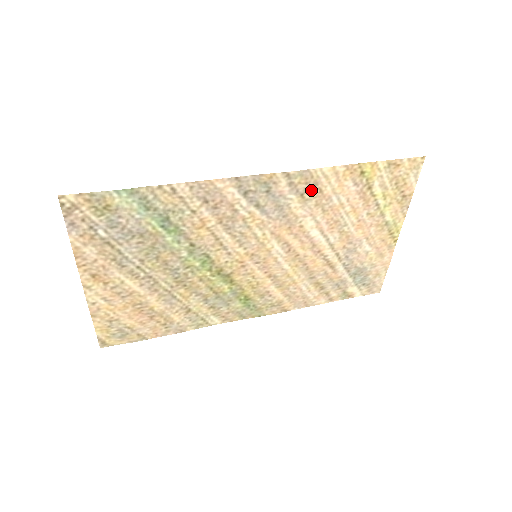
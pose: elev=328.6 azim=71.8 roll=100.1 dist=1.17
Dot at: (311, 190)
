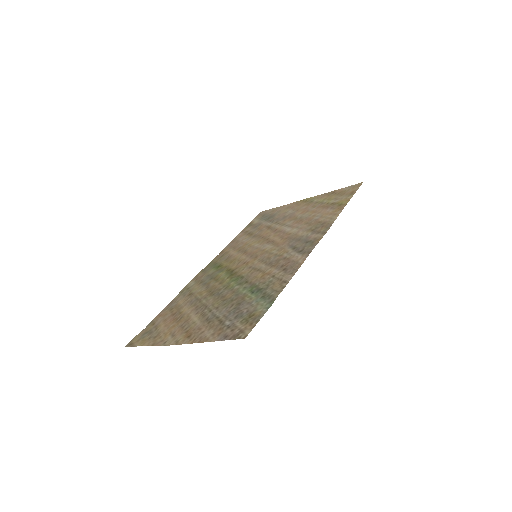
Dot at: (318, 226)
